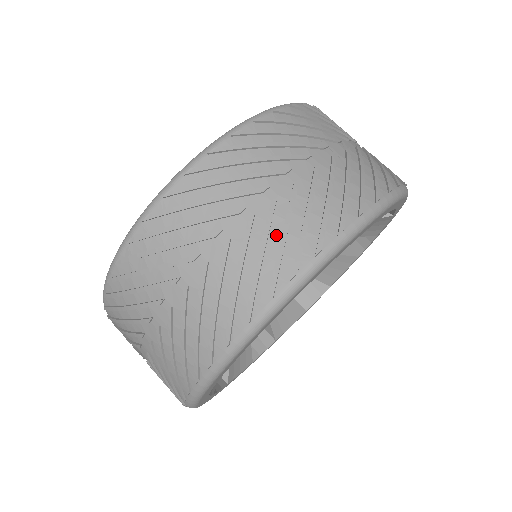
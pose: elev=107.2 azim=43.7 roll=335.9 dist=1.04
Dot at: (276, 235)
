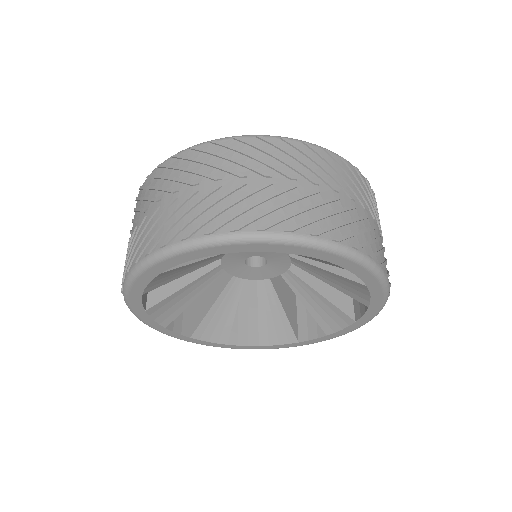
Dot at: (322, 211)
